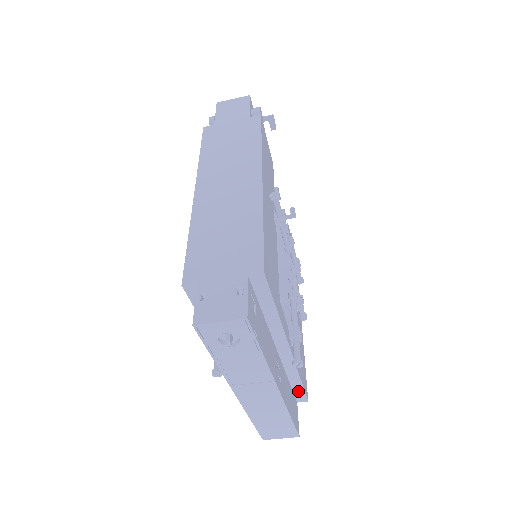
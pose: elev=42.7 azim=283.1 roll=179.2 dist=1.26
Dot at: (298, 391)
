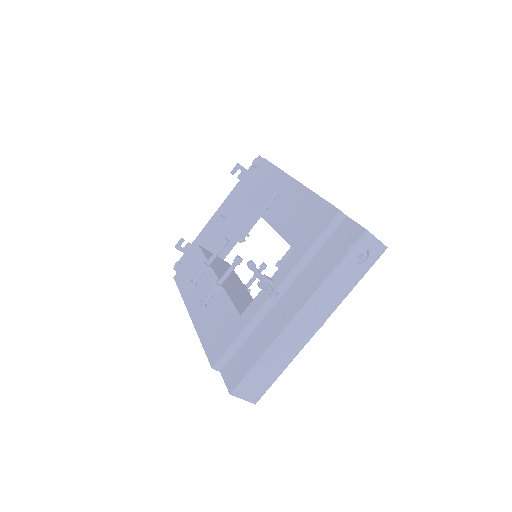
Dot at: occluded
